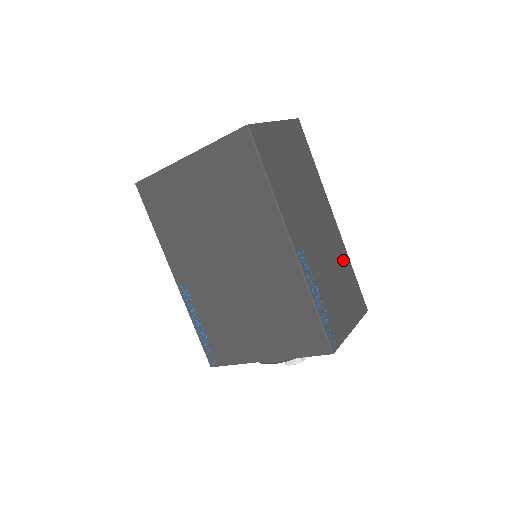
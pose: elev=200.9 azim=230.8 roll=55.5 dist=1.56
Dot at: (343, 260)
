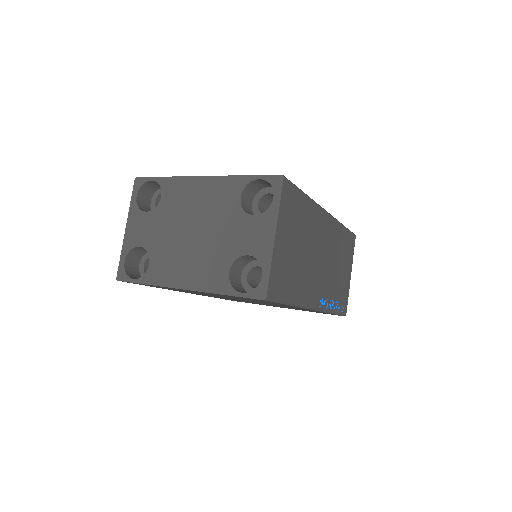
Dot at: (338, 236)
